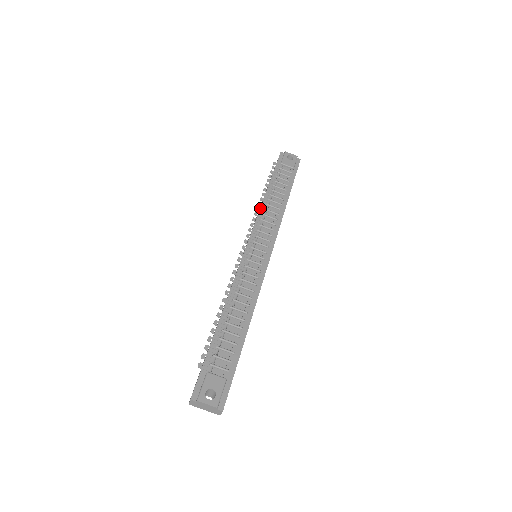
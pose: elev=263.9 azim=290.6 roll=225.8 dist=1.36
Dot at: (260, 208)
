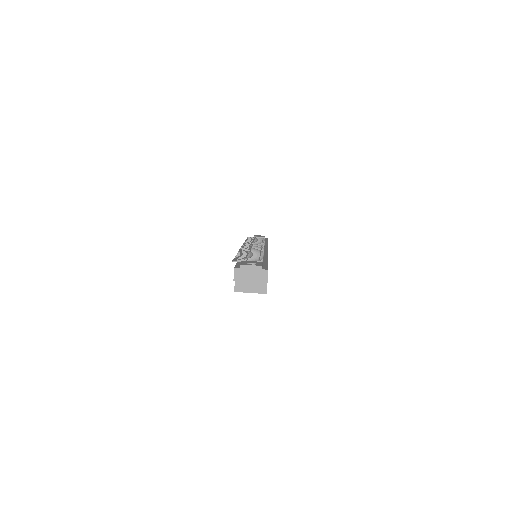
Dot at: (247, 241)
